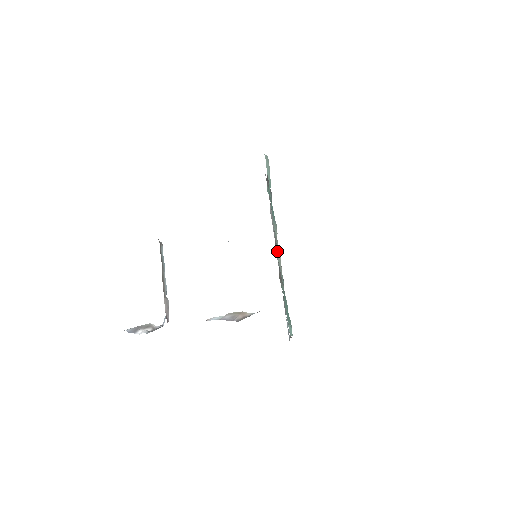
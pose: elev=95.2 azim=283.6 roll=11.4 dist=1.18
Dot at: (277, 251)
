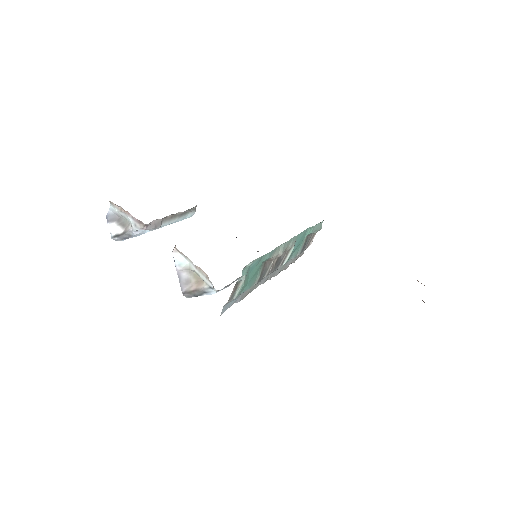
Dot at: (278, 259)
